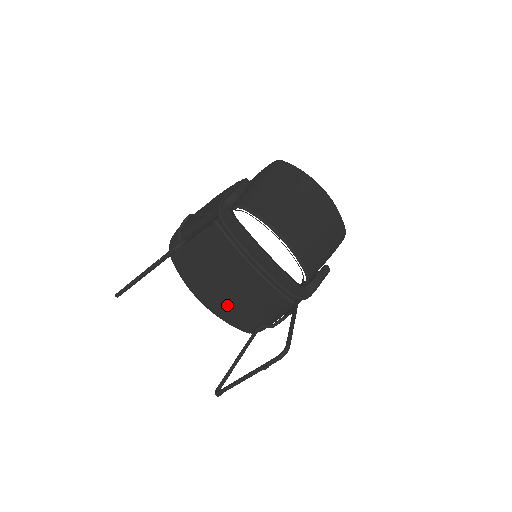
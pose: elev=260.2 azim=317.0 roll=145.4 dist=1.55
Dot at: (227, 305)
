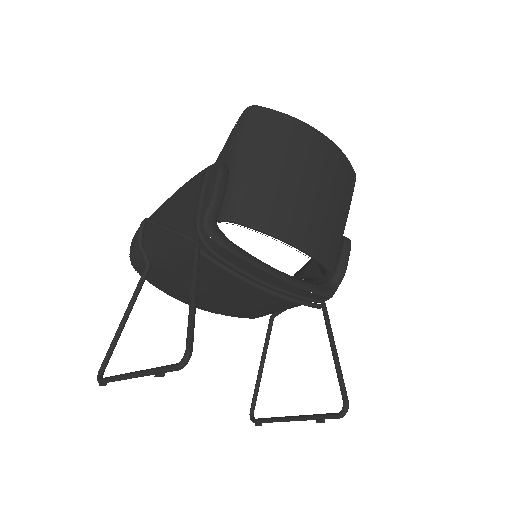
Dot at: (229, 308)
